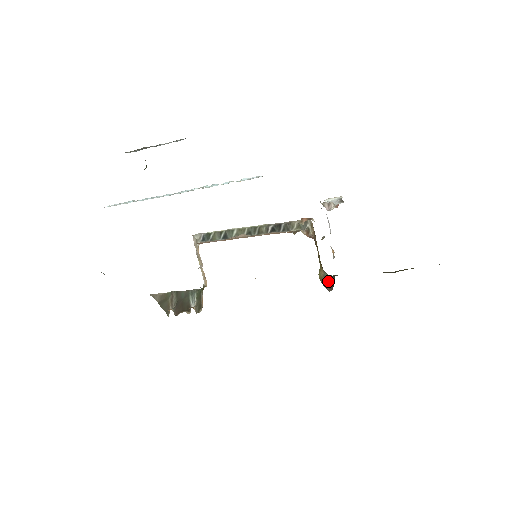
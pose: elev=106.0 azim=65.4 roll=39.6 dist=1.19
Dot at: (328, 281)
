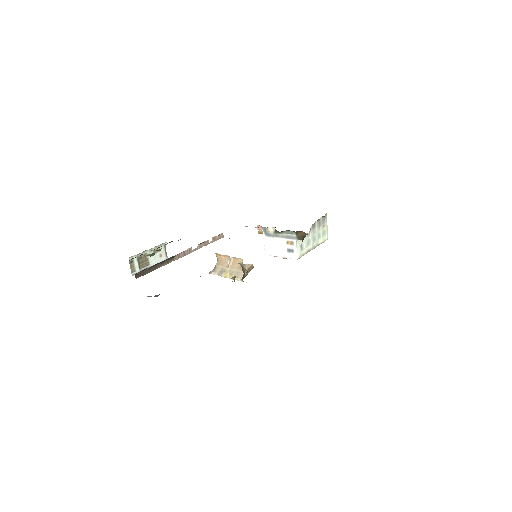
Dot at: (302, 241)
